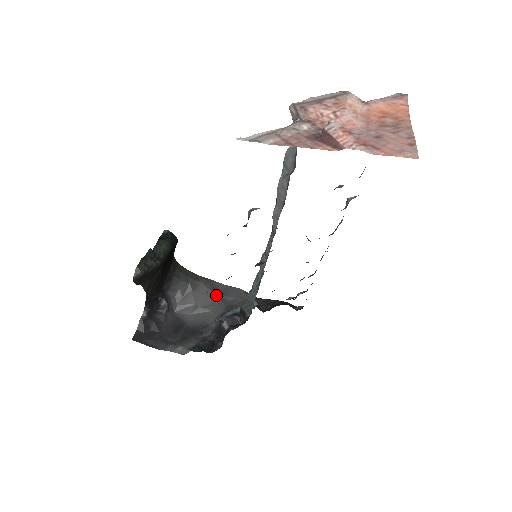
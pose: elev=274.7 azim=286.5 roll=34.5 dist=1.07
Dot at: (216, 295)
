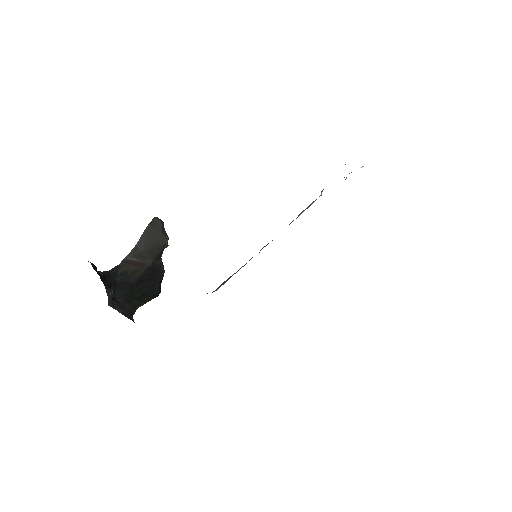
Dot at: occluded
